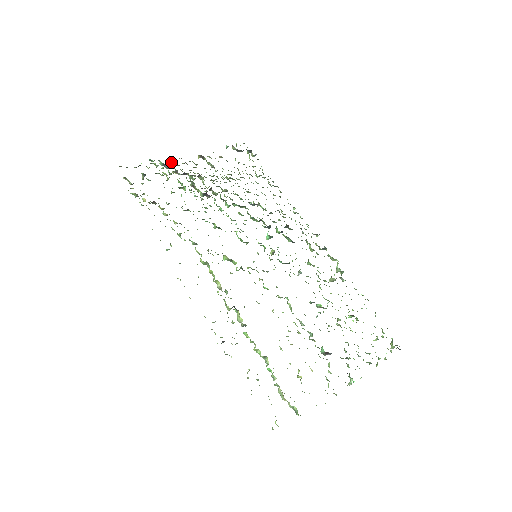
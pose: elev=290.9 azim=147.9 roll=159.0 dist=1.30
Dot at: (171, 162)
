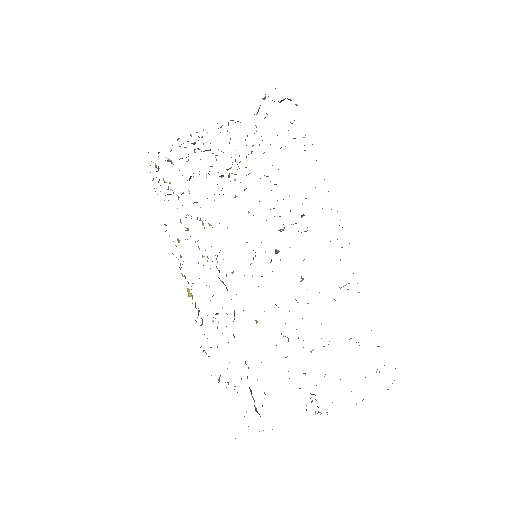
Dot at: occluded
